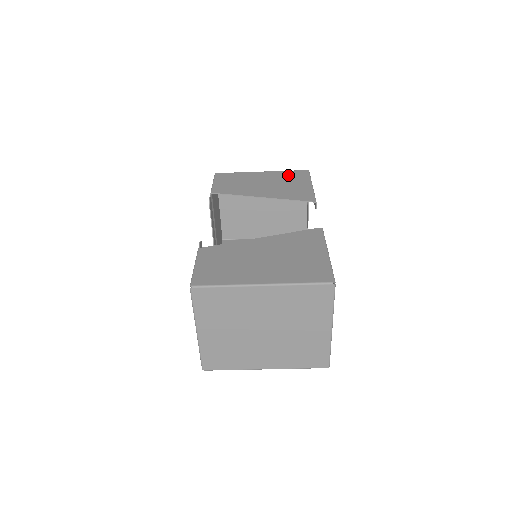
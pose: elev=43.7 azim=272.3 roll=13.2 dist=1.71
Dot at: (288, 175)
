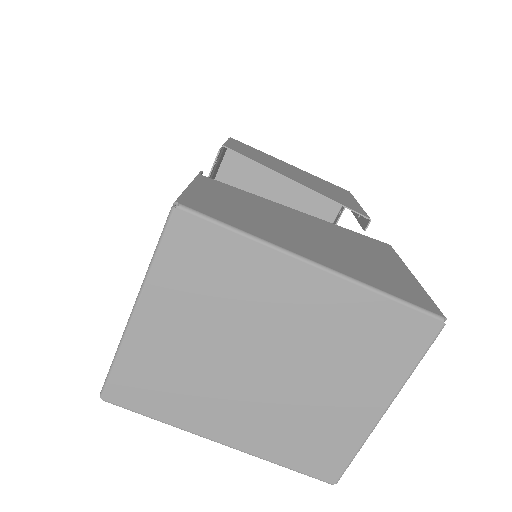
Dot at: (326, 182)
